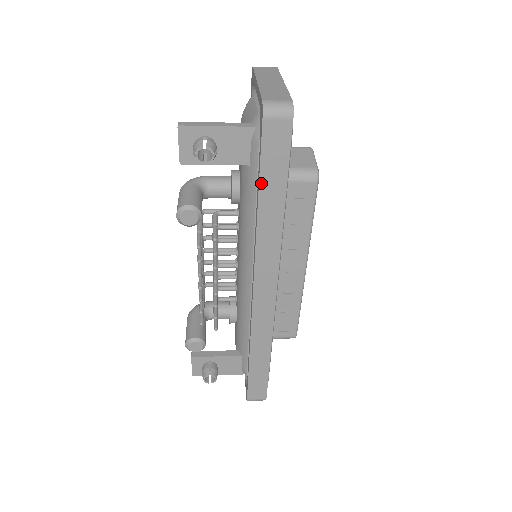
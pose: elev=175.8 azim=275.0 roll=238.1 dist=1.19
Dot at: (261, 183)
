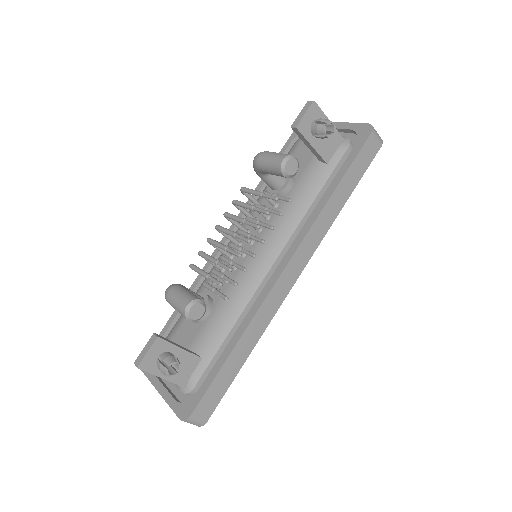
Dot at: (346, 175)
